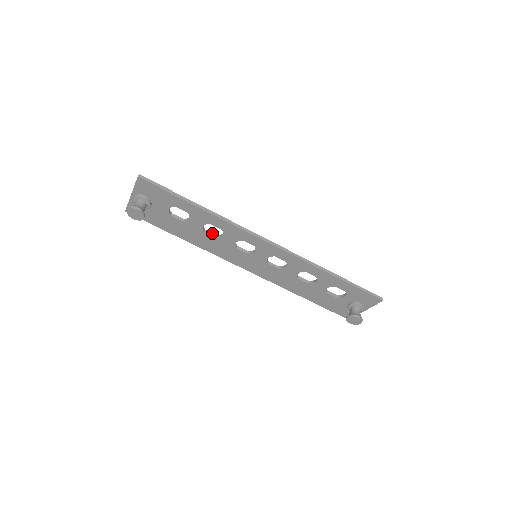
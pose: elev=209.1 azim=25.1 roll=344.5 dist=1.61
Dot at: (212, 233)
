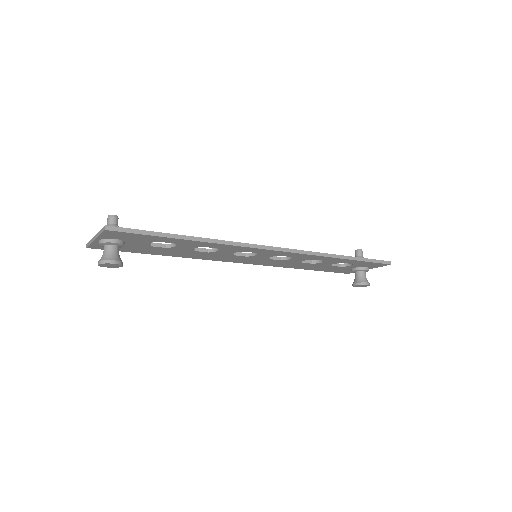
Dot at: (203, 248)
